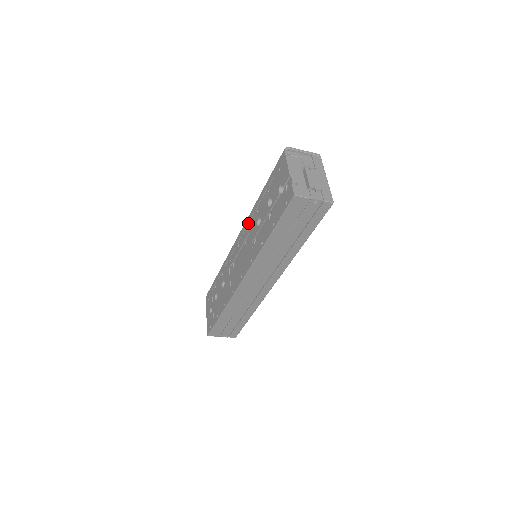
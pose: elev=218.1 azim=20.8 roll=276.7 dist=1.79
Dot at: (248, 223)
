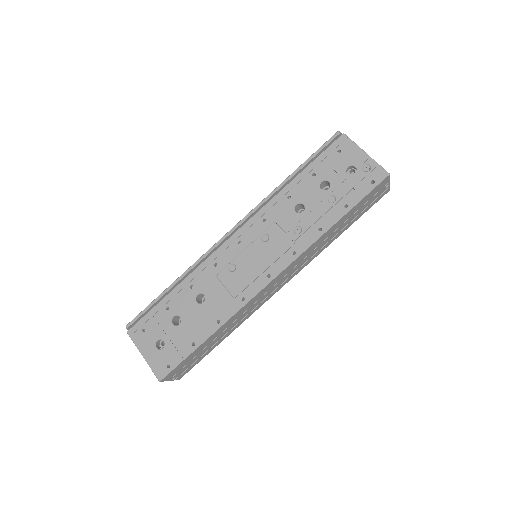
Dot at: (265, 213)
